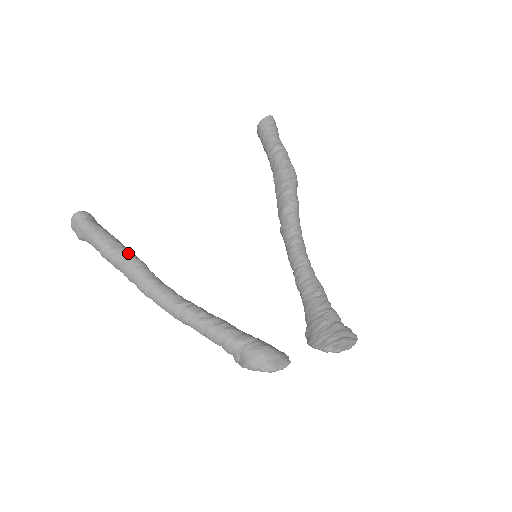
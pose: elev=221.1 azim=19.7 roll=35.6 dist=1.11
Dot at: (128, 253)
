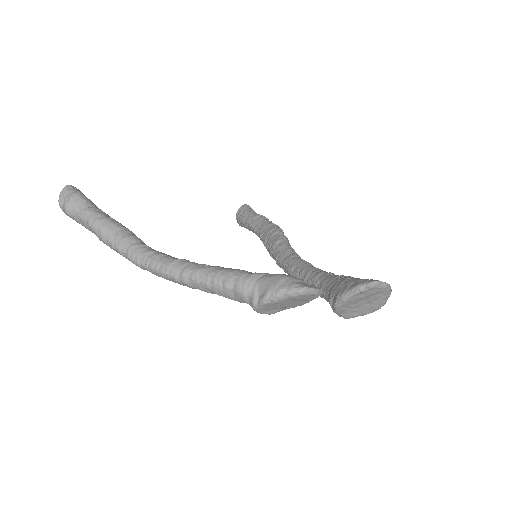
Dot at: (119, 223)
